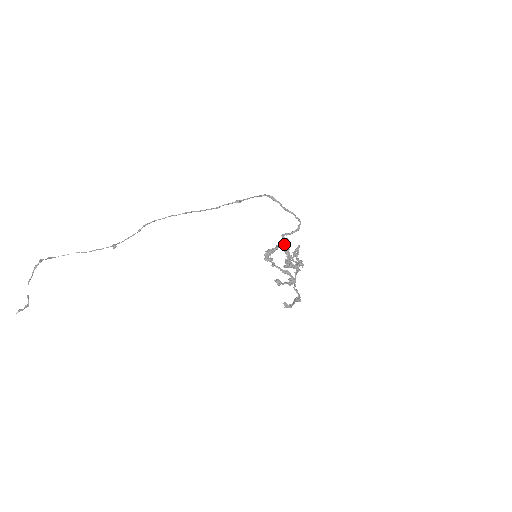
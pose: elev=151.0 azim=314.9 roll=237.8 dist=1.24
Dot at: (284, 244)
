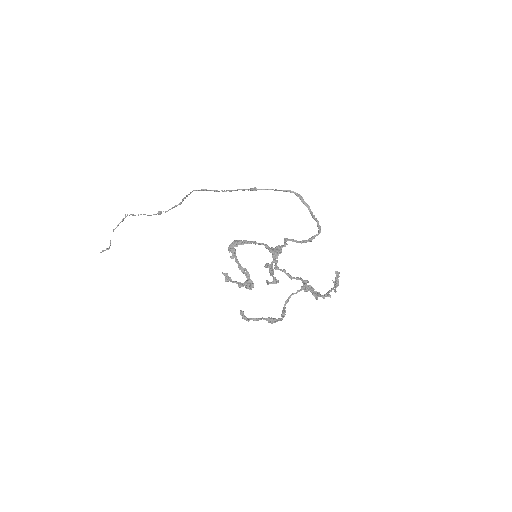
Dot at: (278, 248)
